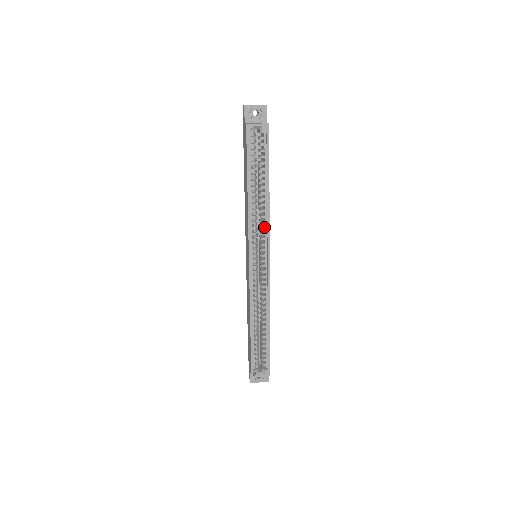
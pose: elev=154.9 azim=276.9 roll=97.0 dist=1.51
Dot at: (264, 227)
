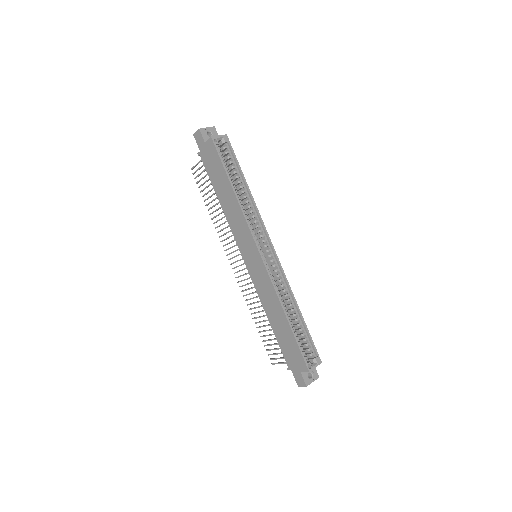
Dot at: (257, 220)
